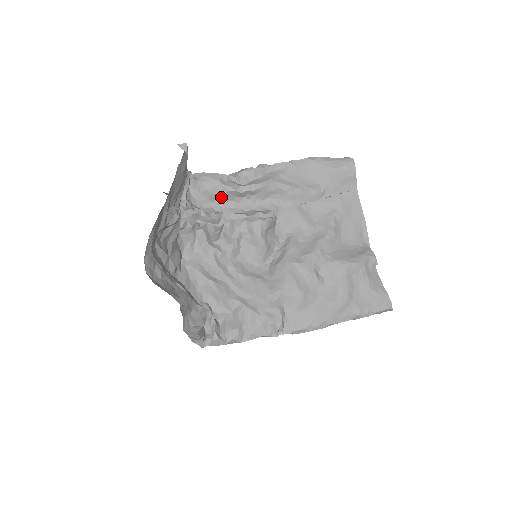
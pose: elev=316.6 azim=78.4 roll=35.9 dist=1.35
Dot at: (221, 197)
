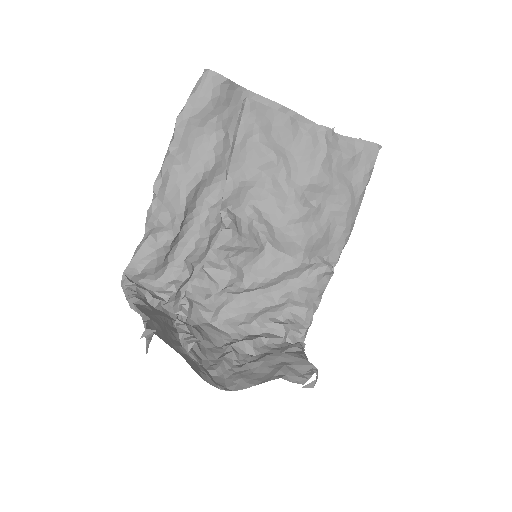
Dot at: (169, 253)
